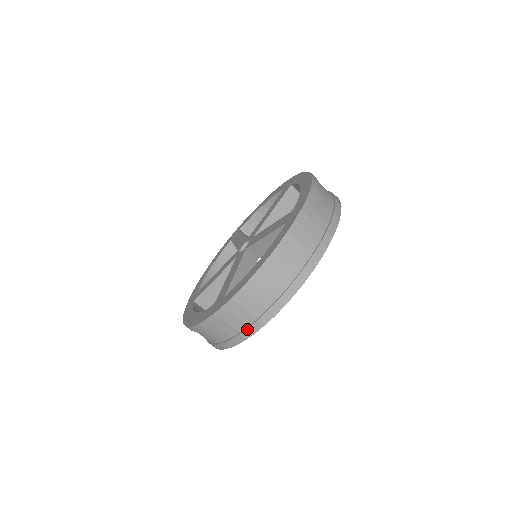
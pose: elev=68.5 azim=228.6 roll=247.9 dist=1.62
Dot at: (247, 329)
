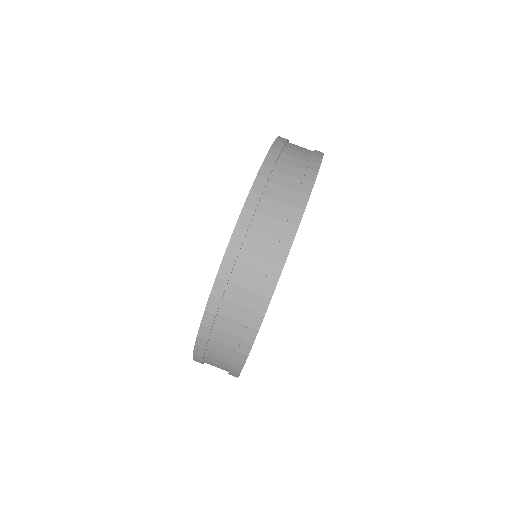
Dot at: (246, 329)
